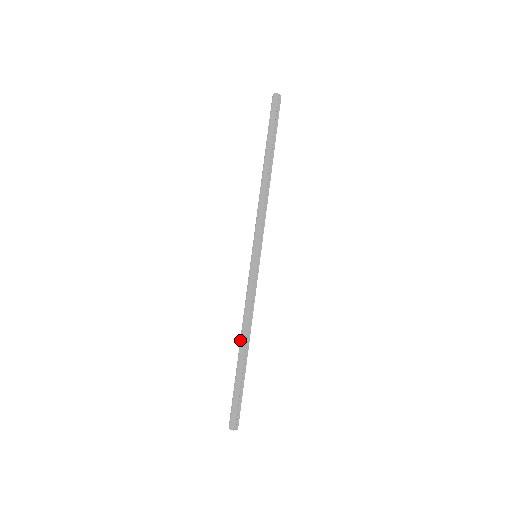
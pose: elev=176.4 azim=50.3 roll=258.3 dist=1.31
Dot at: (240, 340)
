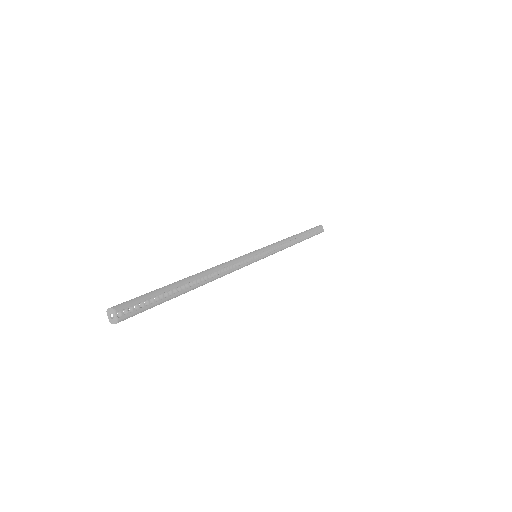
Dot at: (197, 273)
